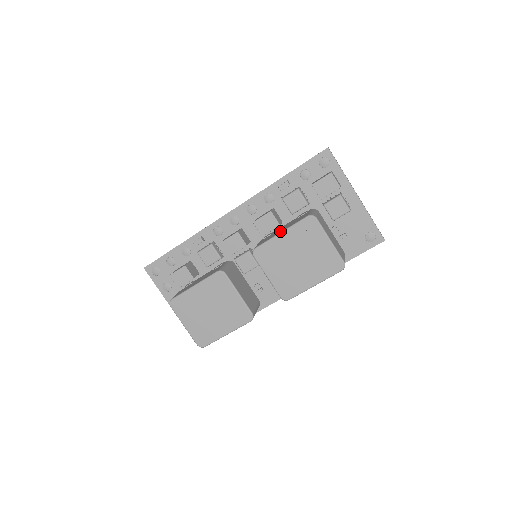
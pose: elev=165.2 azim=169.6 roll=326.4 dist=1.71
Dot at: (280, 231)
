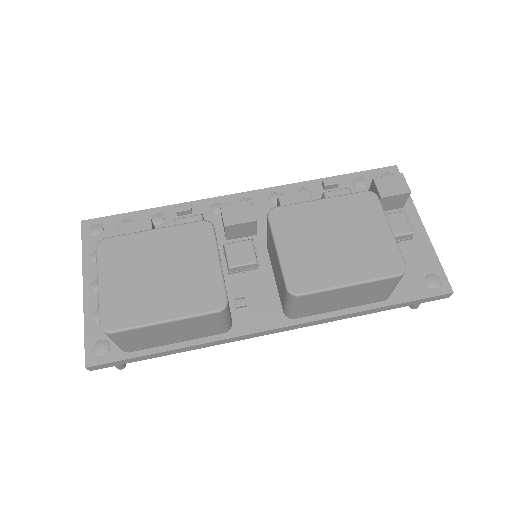
Dot at: occluded
